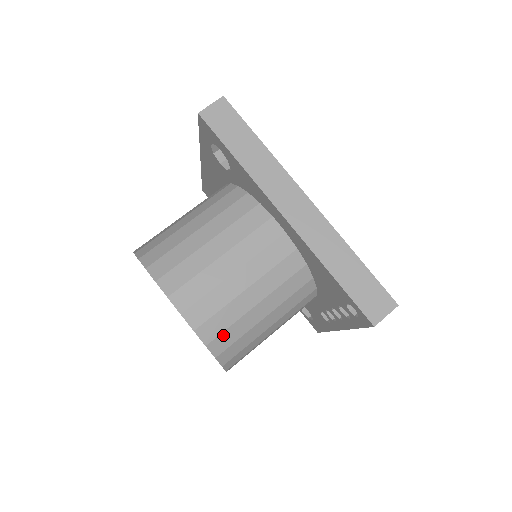
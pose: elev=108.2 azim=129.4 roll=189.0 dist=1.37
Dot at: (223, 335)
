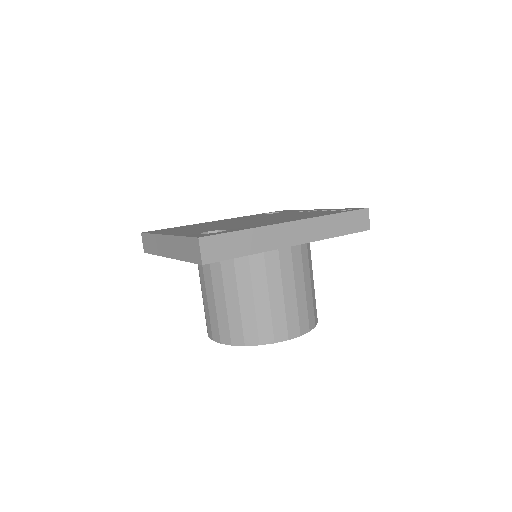
Dot at: (314, 313)
